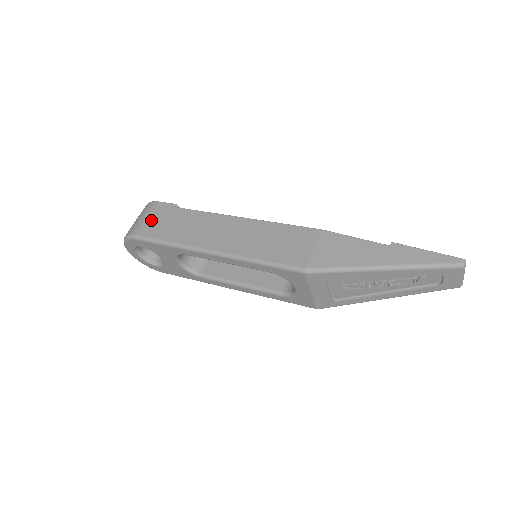
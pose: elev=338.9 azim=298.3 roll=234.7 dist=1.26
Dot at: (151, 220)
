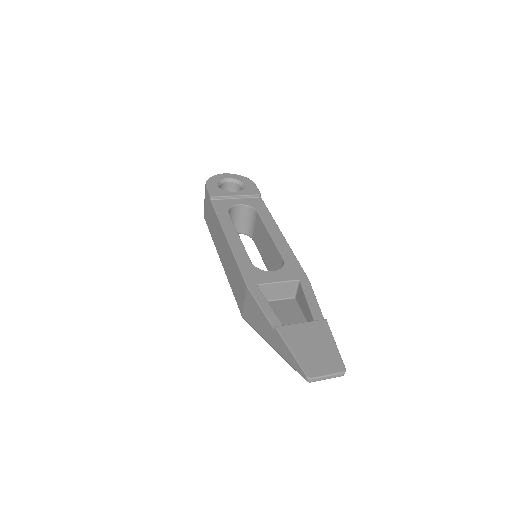
Dot at: (206, 206)
